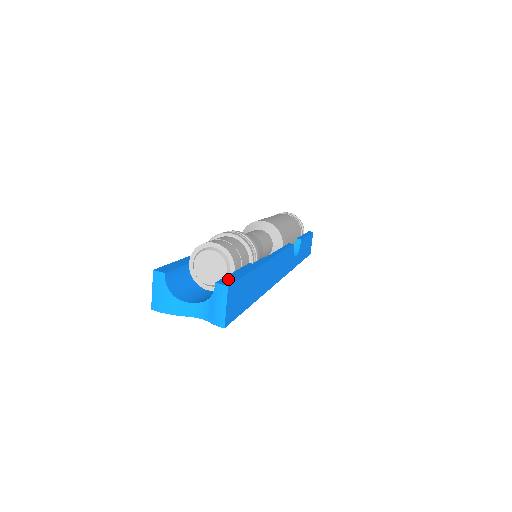
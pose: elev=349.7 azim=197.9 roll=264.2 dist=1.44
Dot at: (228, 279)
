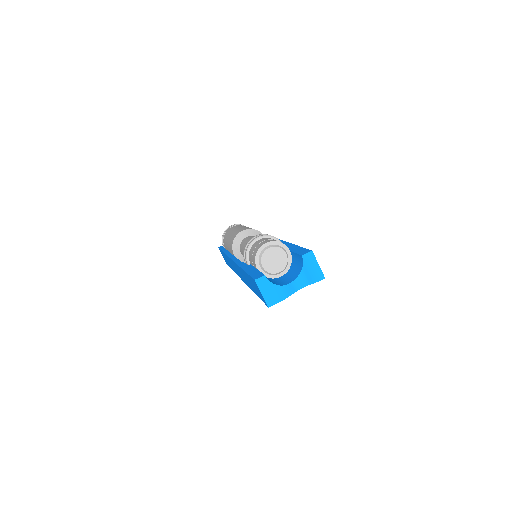
Dot at: (301, 251)
